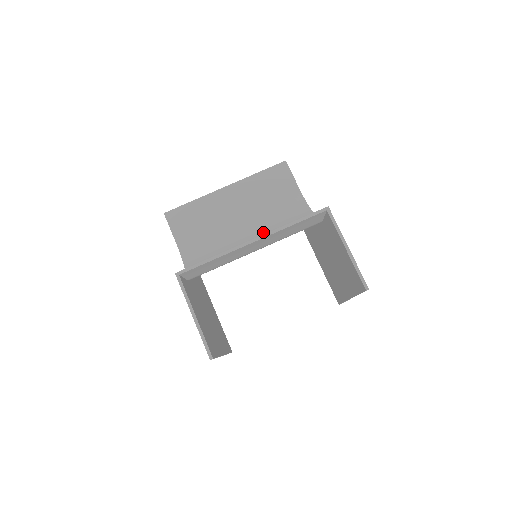
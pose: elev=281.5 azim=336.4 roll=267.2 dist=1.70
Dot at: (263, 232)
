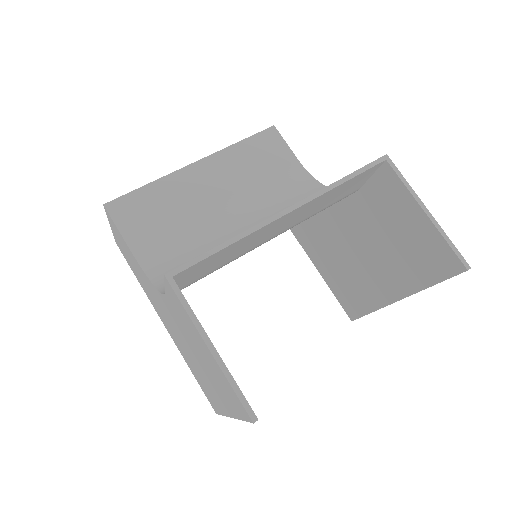
Dot at: (264, 219)
